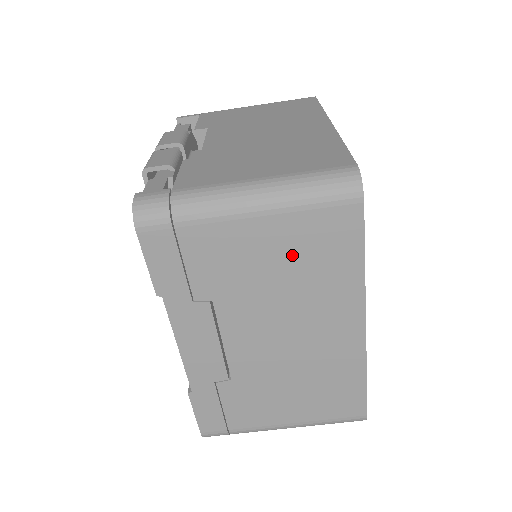
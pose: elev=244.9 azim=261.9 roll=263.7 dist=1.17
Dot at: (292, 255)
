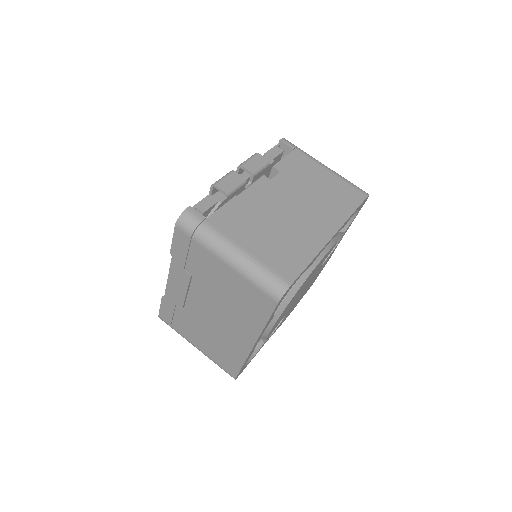
Dot at: (236, 293)
